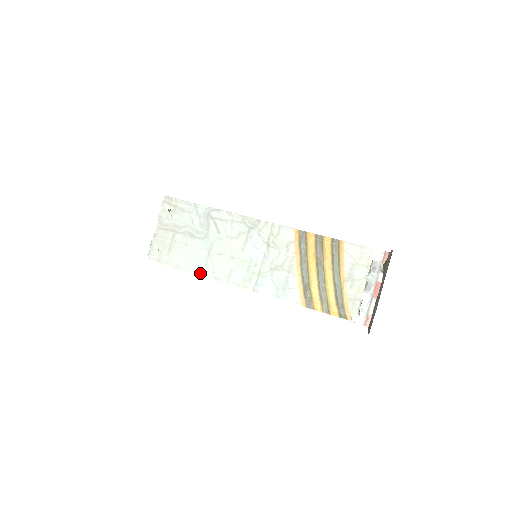
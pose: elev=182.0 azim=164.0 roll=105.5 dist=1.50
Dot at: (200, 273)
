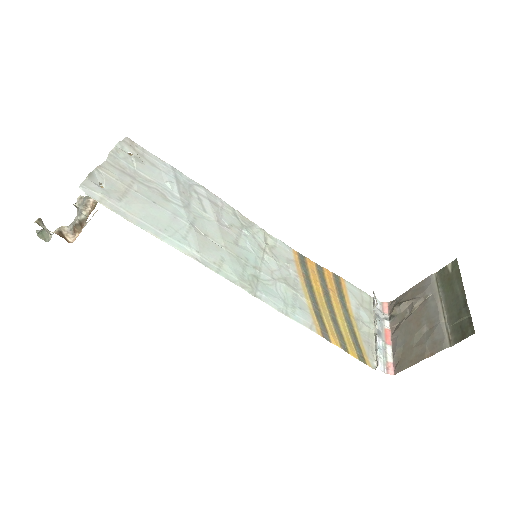
Dot at: (175, 245)
